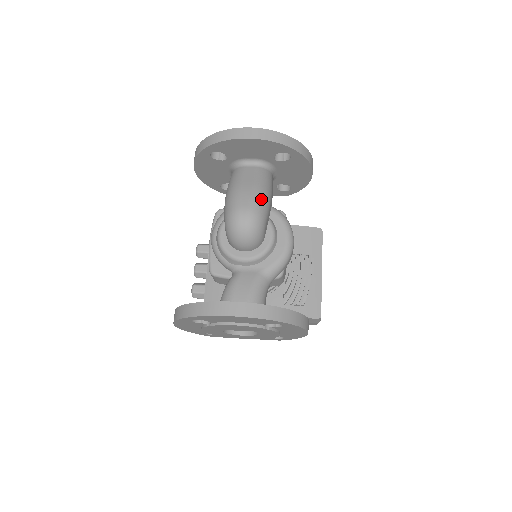
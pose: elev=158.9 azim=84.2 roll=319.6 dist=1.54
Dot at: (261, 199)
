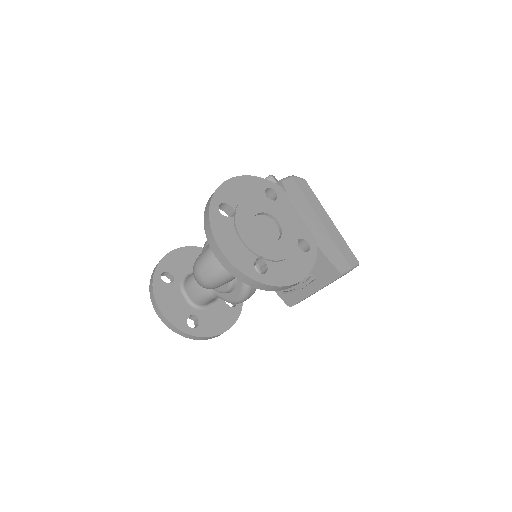
Dot at: (217, 279)
